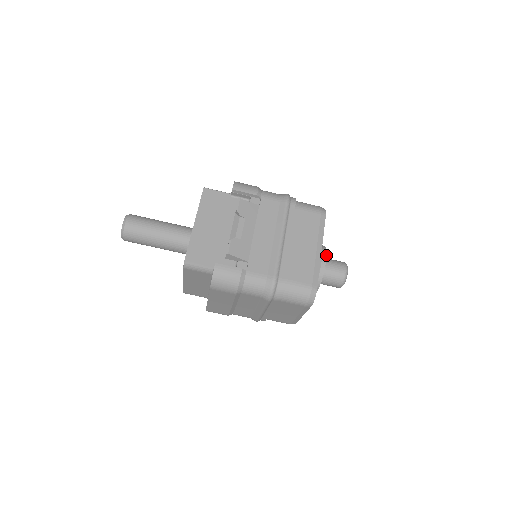
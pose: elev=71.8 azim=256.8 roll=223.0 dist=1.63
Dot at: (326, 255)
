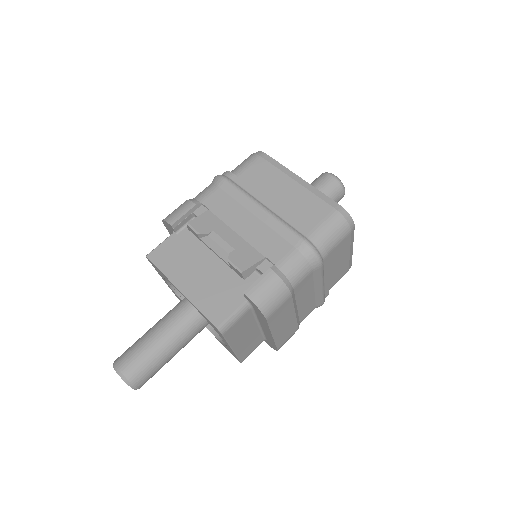
Dot at: occluded
